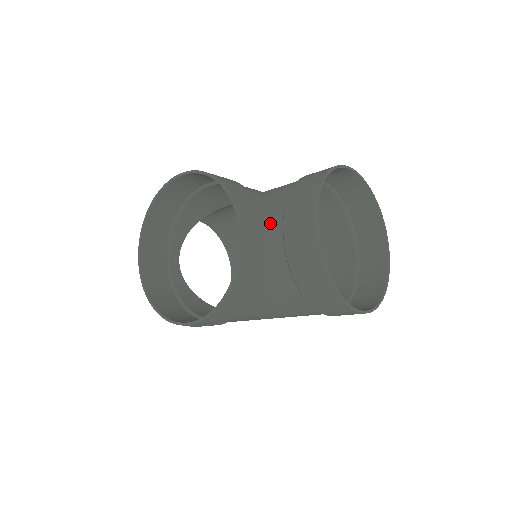
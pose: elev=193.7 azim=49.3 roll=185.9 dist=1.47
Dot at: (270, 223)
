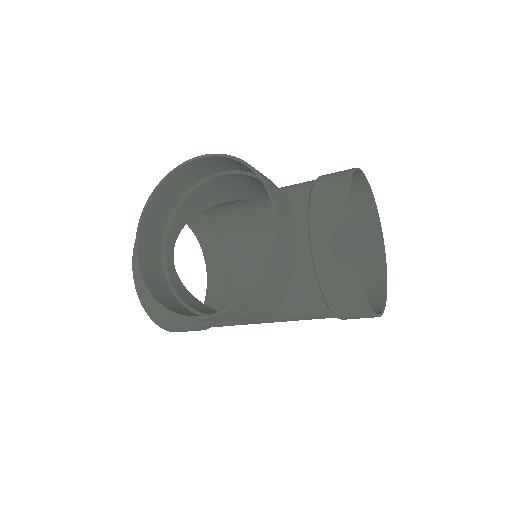
Dot at: (293, 217)
